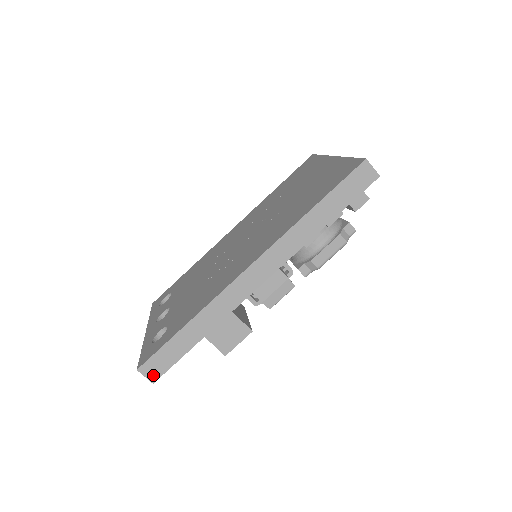
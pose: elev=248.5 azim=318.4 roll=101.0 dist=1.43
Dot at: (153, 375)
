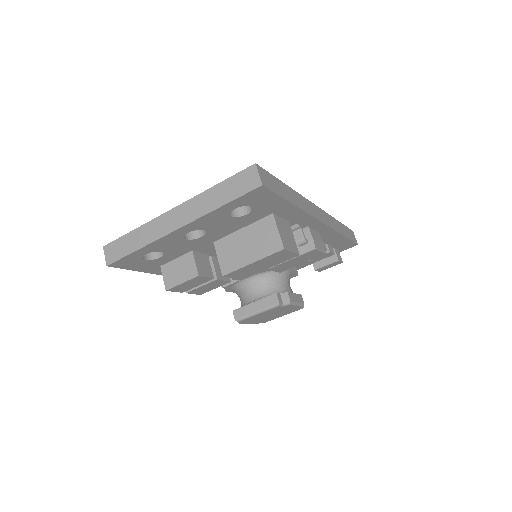
Dot at: (264, 181)
